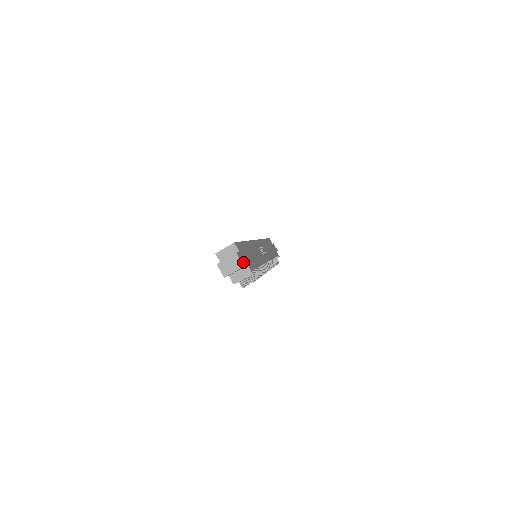
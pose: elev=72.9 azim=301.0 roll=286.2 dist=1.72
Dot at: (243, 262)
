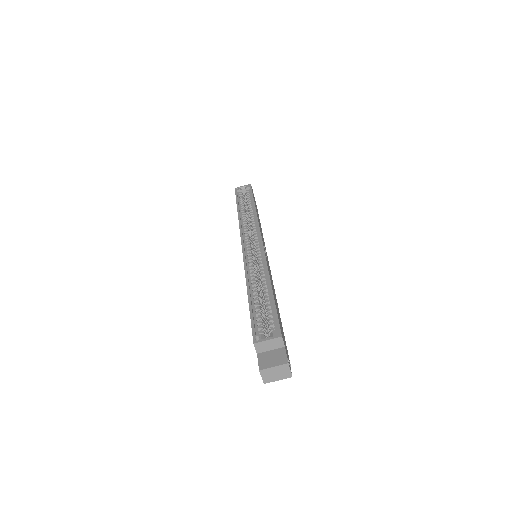
Dot at: (289, 365)
